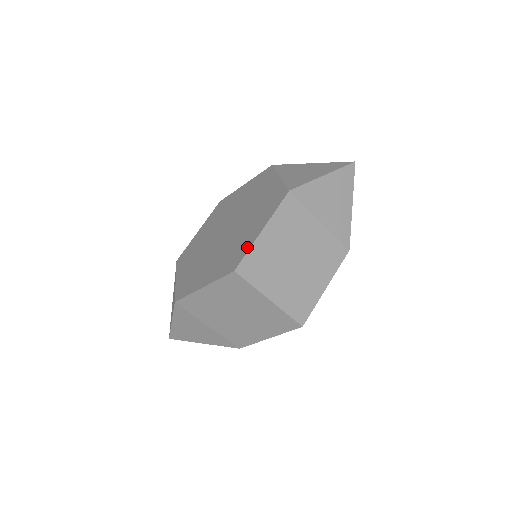
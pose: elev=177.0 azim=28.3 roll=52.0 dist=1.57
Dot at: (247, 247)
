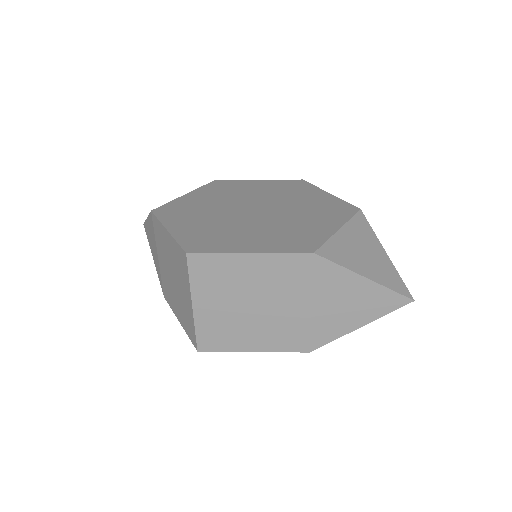
Dot at: (222, 249)
